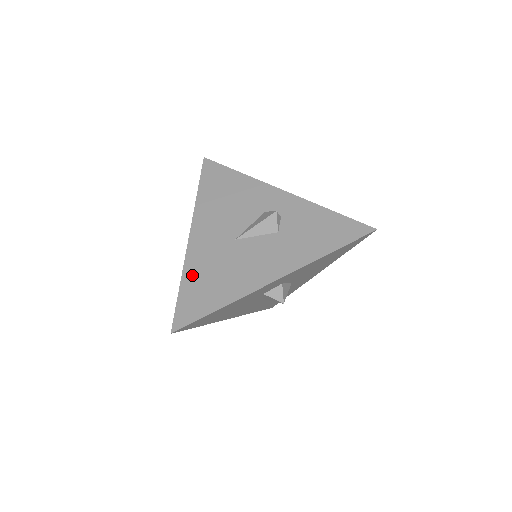
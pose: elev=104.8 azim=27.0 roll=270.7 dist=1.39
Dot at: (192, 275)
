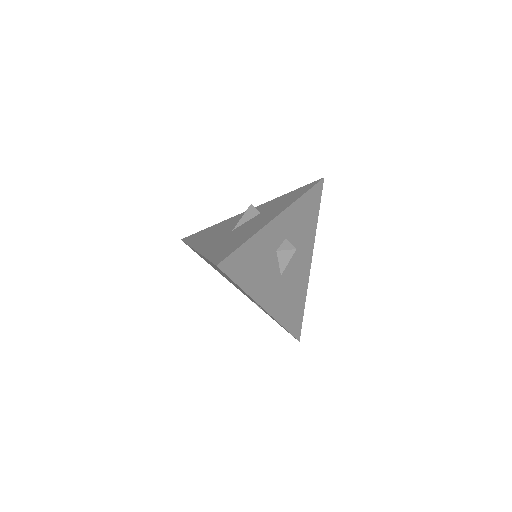
Dot at: (212, 251)
